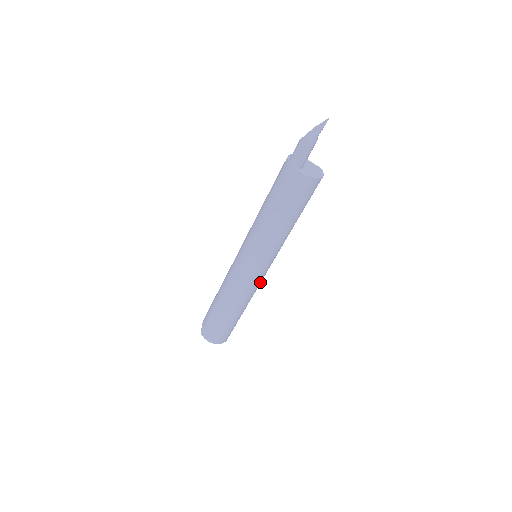
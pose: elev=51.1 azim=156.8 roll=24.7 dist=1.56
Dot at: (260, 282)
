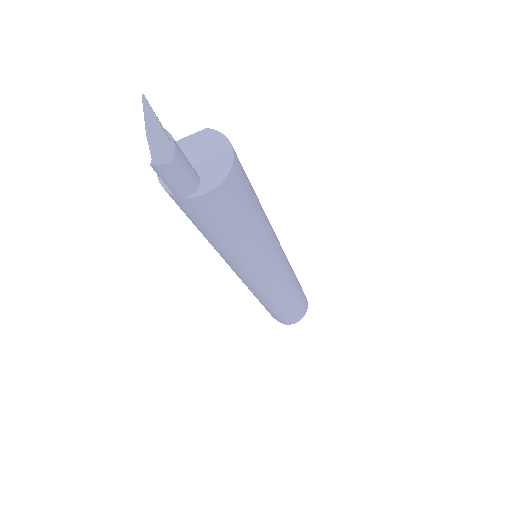
Dot at: occluded
